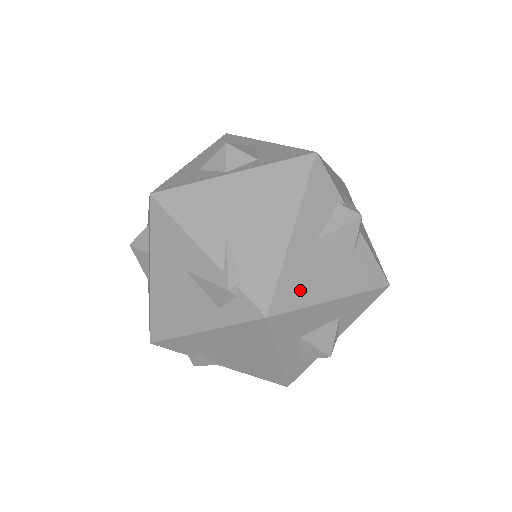
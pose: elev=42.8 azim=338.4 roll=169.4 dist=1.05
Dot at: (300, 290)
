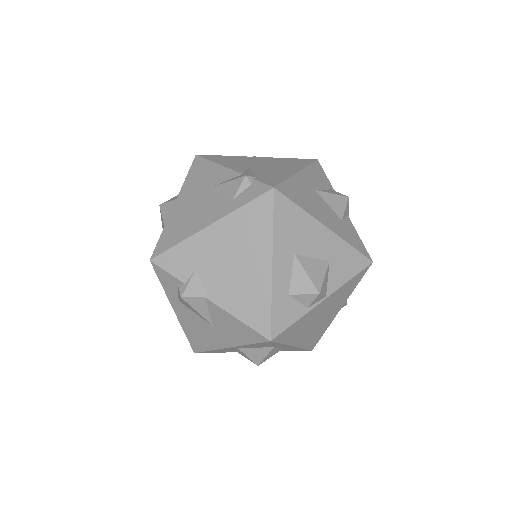
Dot at: (301, 199)
